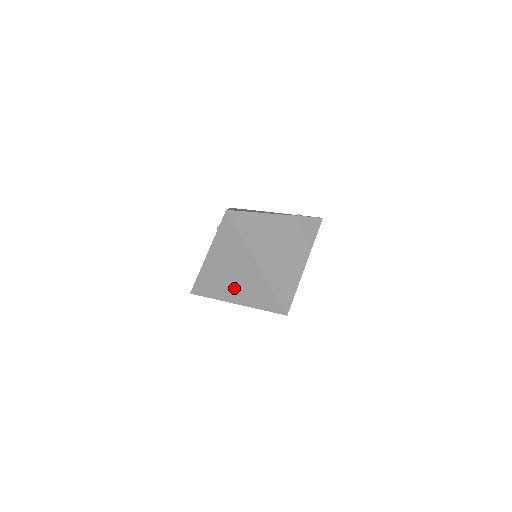
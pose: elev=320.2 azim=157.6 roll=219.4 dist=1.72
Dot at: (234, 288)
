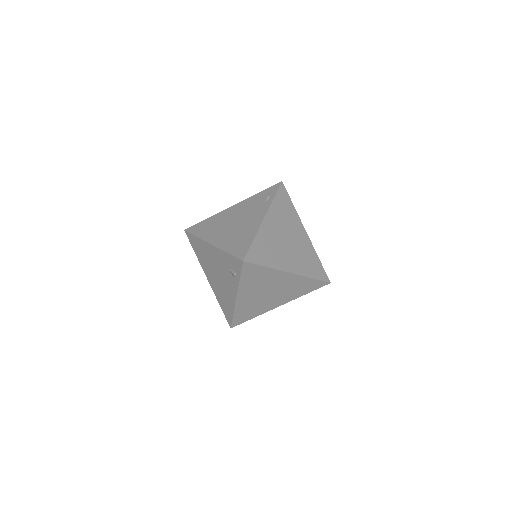
Dot at: (274, 299)
